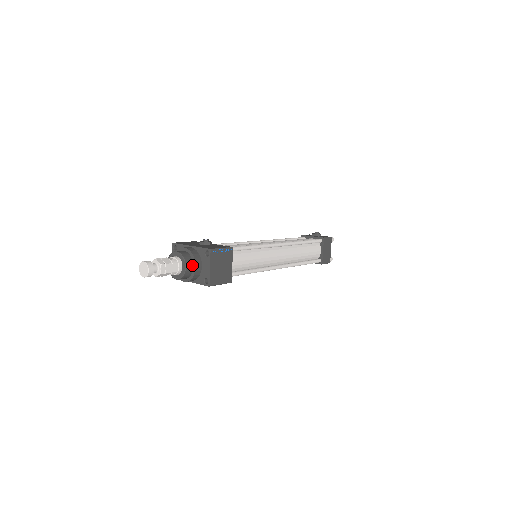
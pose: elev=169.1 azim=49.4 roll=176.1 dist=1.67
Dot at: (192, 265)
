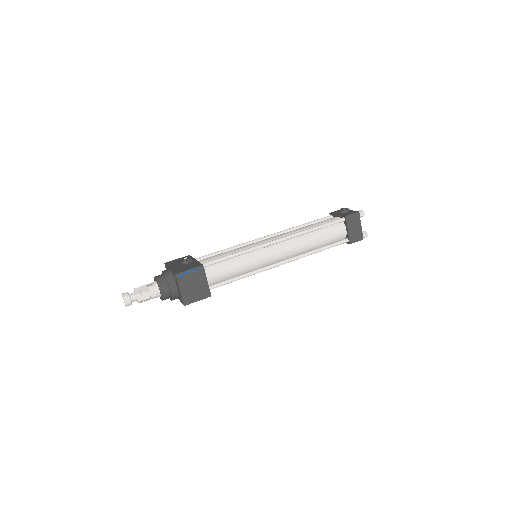
Dot at: (168, 288)
